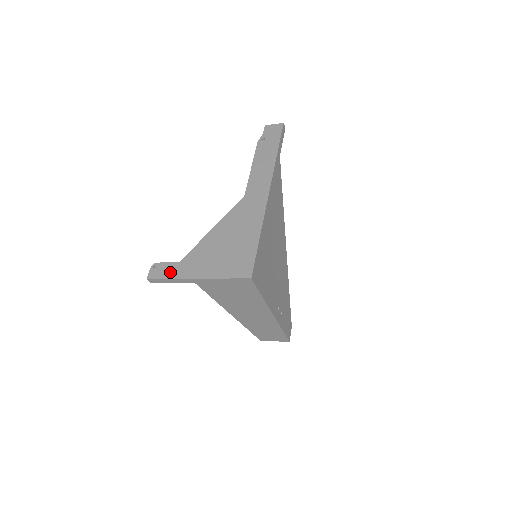
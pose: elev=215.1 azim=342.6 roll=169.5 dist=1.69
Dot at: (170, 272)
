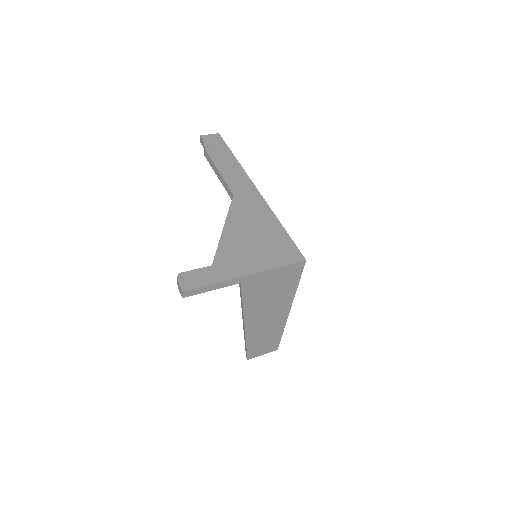
Dot at: (209, 277)
